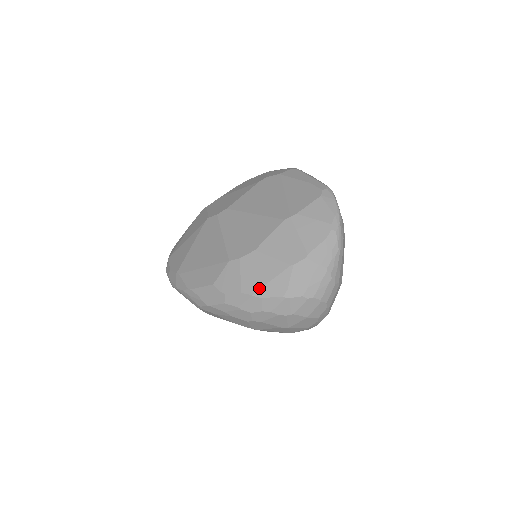
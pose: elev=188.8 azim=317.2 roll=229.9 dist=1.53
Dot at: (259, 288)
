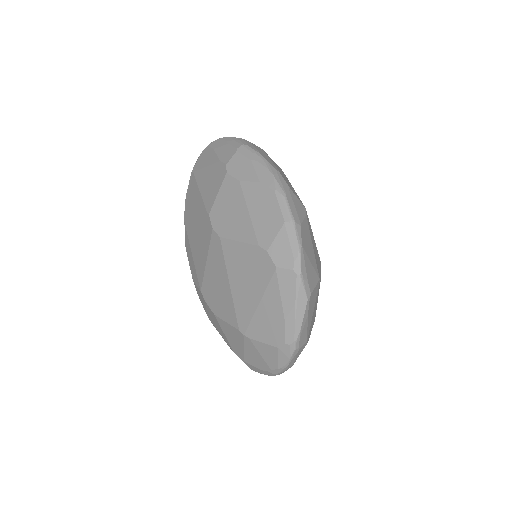
Dot at: (215, 327)
